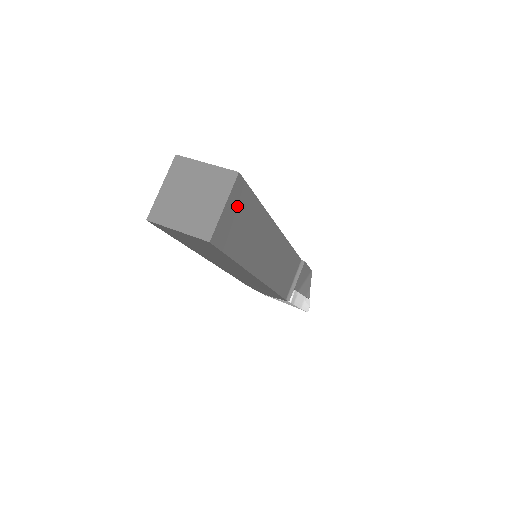
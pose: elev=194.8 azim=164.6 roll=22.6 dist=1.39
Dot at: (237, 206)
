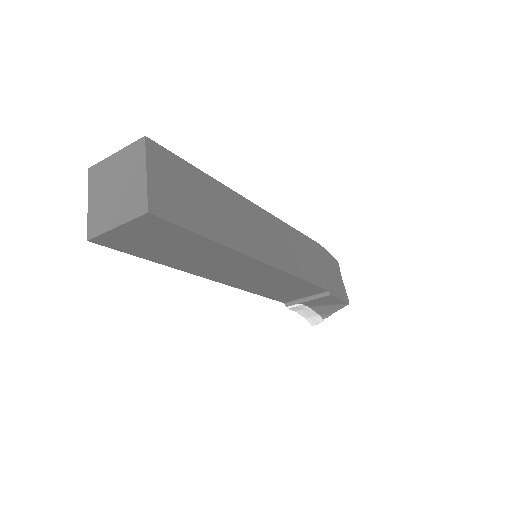
Dot at: (149, 232)
